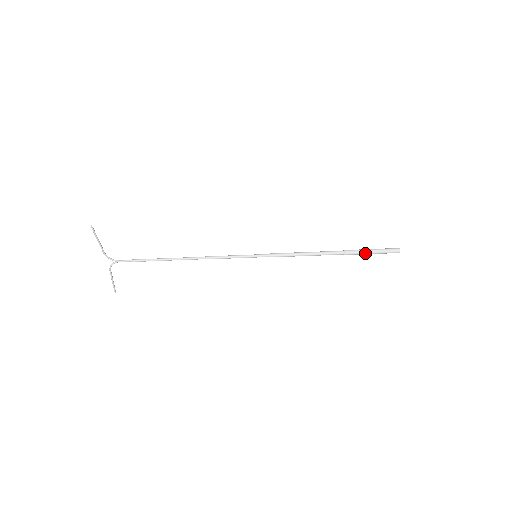
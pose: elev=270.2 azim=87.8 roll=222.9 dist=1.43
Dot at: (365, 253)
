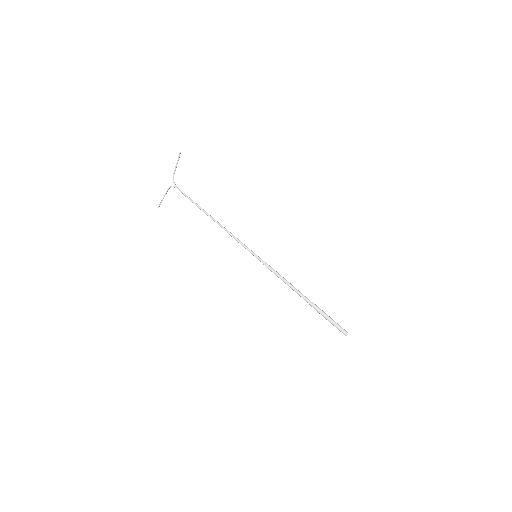
Dot at: (324, 315)
